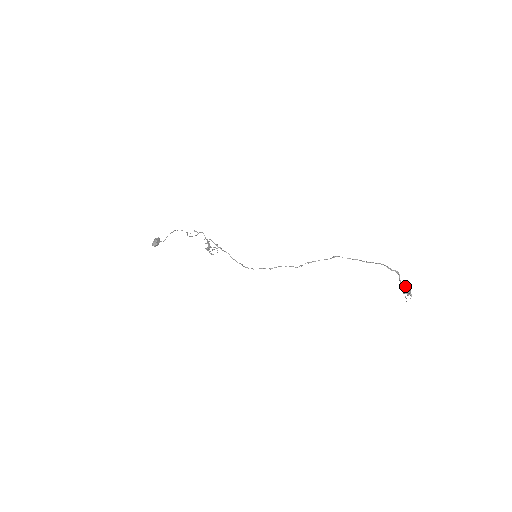
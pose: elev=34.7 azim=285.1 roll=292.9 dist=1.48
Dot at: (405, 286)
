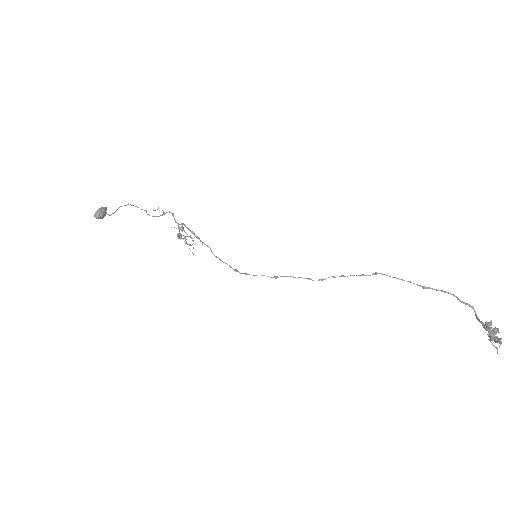
Dot at: (495, 328)
